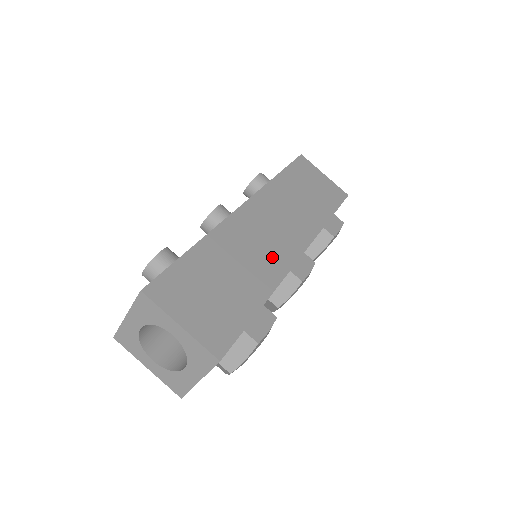
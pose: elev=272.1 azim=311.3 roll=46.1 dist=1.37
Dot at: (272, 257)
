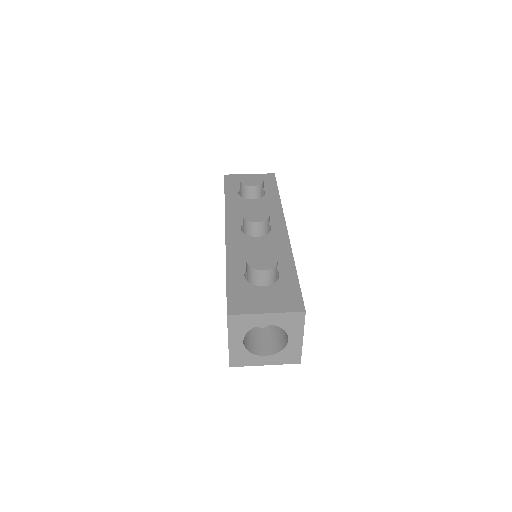
Dot at: occluded
